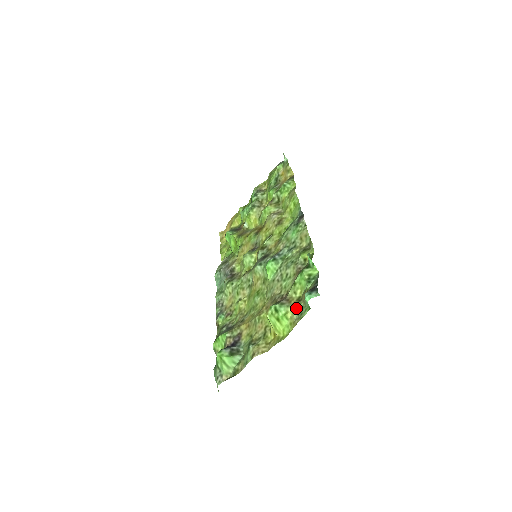
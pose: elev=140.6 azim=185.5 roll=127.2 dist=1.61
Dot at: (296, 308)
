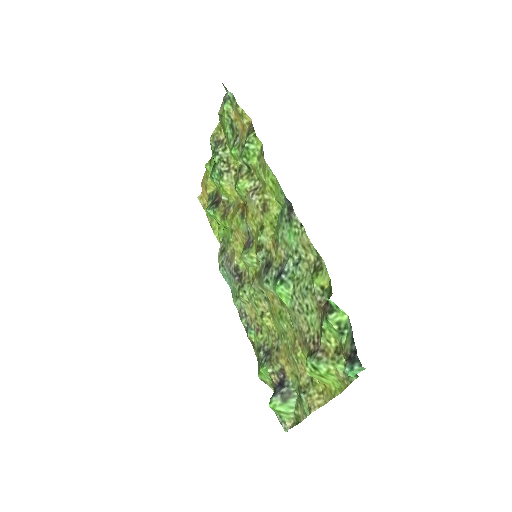
Dot at: (338, 366)
